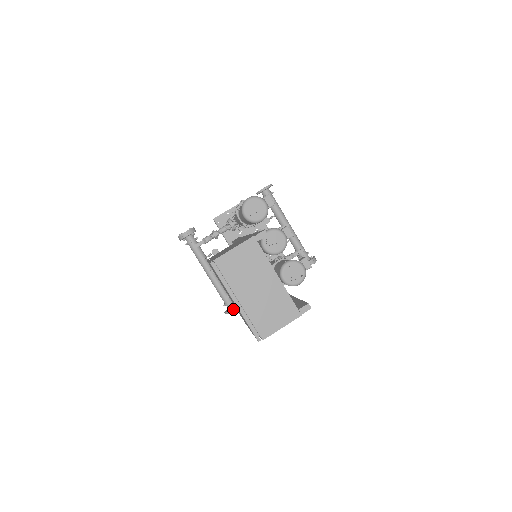
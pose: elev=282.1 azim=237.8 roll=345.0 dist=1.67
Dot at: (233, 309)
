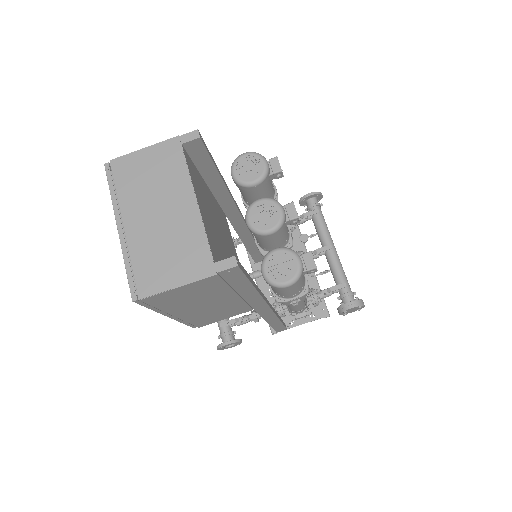
Dot at: (226, 342)
